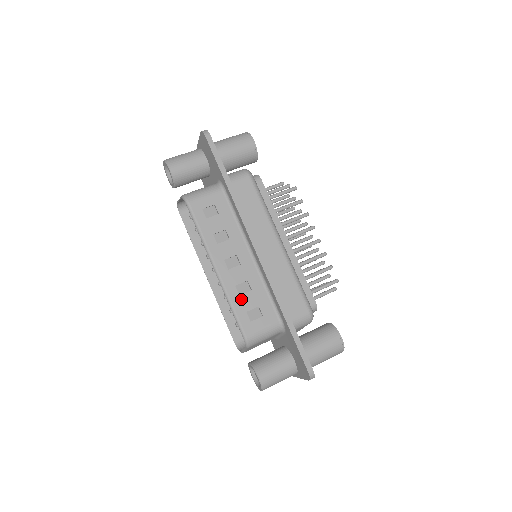
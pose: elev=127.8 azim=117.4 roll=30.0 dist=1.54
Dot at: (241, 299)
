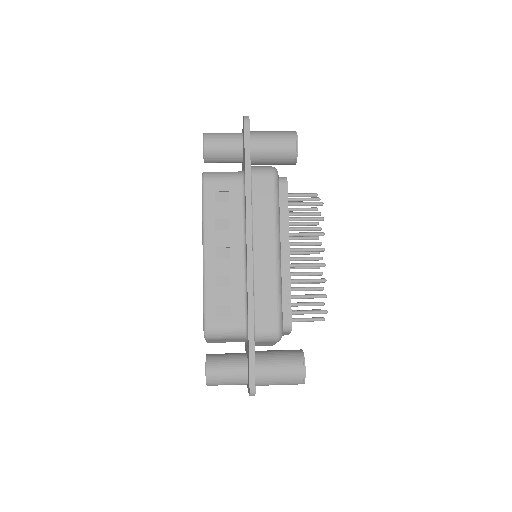
Dot at: (216, 291)
